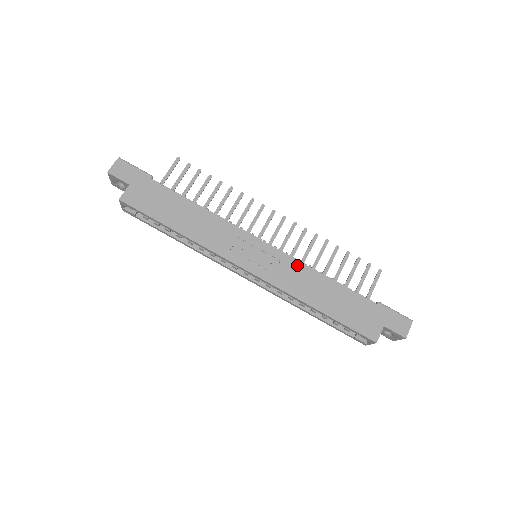
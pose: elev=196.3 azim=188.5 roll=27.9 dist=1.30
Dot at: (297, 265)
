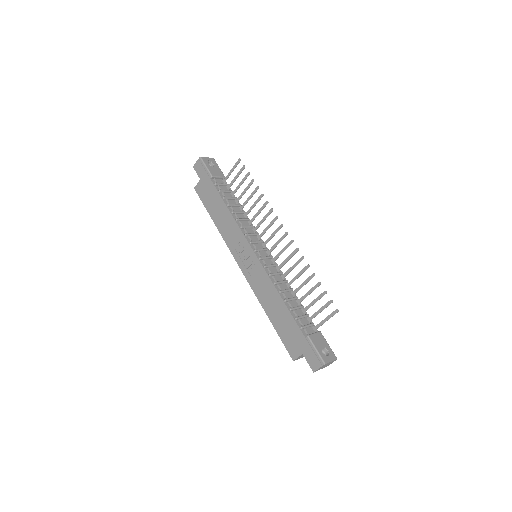
Dot at: (266, 278)
